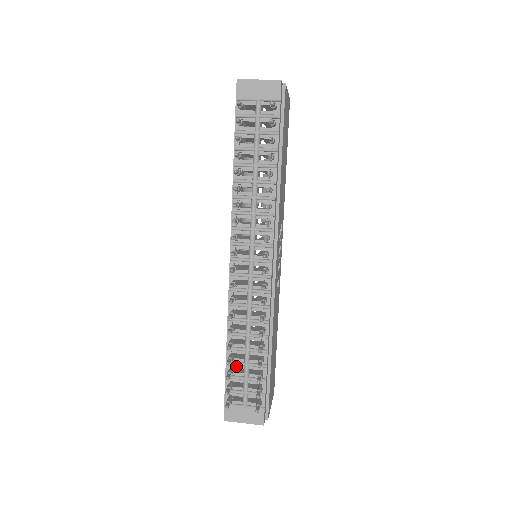
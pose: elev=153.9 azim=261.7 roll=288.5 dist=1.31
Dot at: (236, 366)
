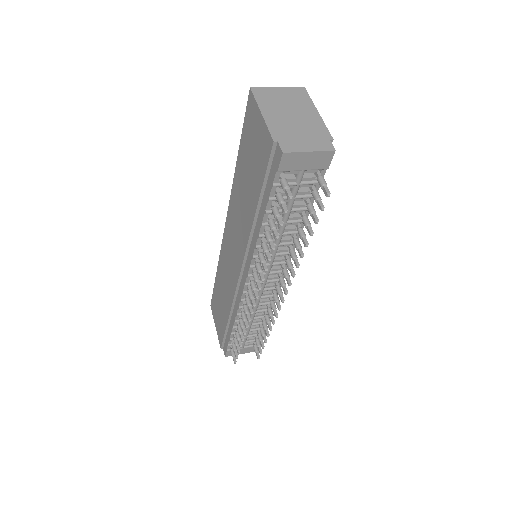
Dot at: occluded
